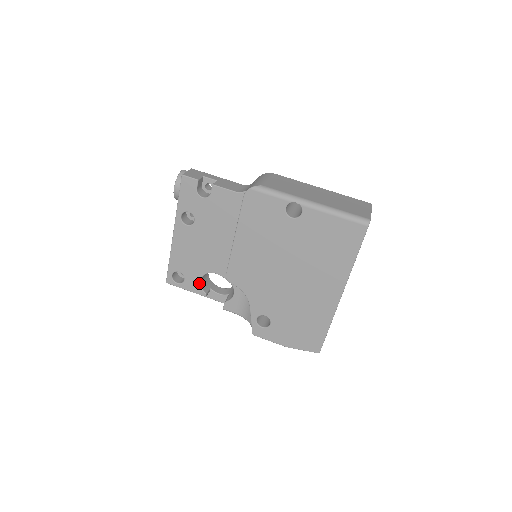
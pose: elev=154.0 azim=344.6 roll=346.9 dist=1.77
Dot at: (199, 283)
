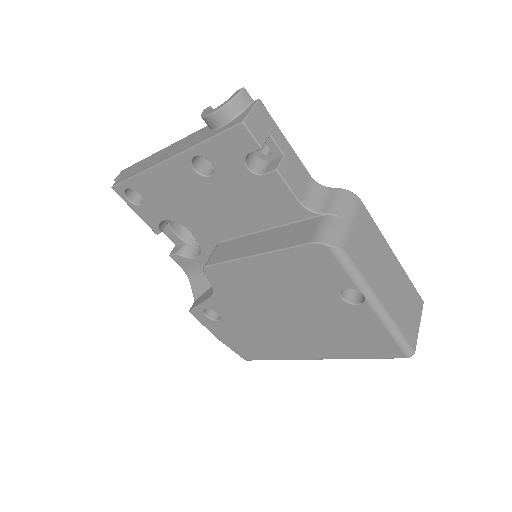
Dot at: (159, 221)
